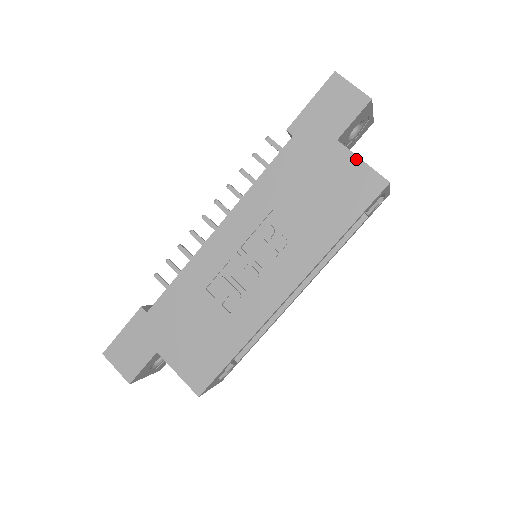
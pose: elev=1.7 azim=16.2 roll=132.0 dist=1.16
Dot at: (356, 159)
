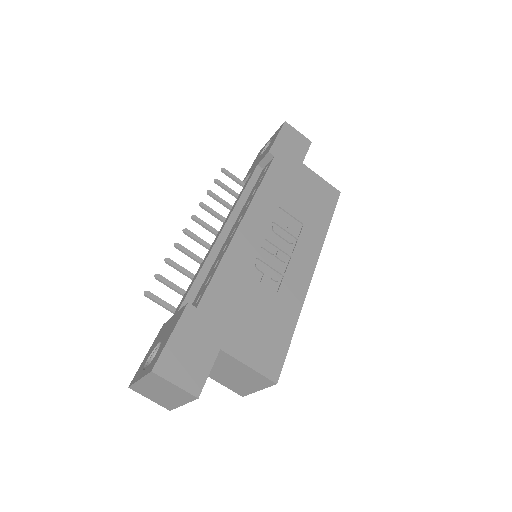
Dot at: (318, 176)
